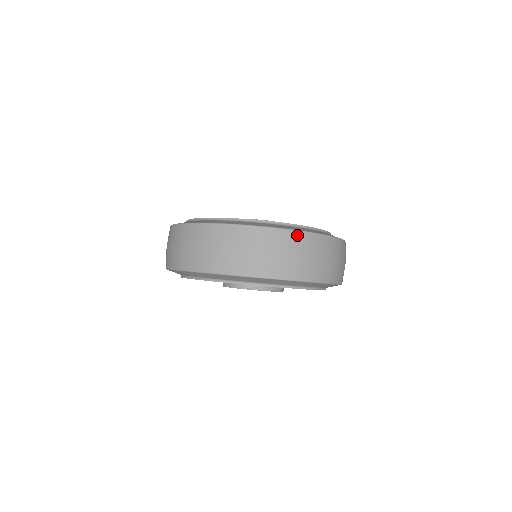
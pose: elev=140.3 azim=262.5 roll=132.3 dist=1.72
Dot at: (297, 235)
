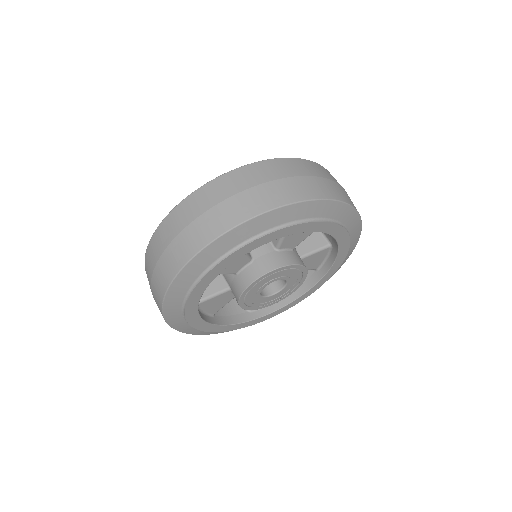
Dot at: (293, 161)
